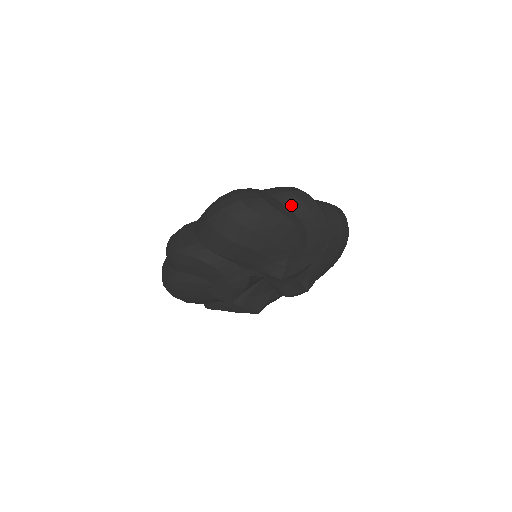
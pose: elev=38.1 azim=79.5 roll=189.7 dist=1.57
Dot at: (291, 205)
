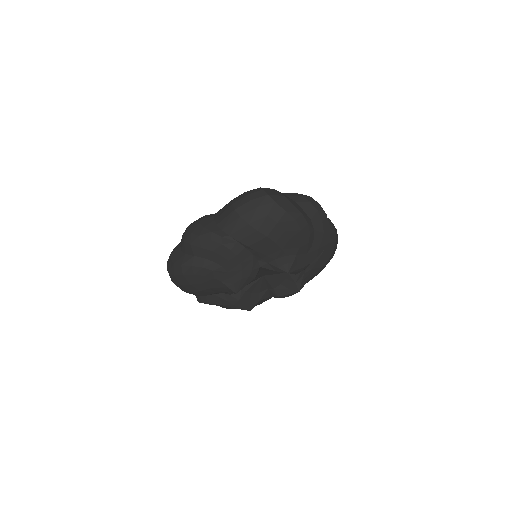
Dot at: (305, 207)
